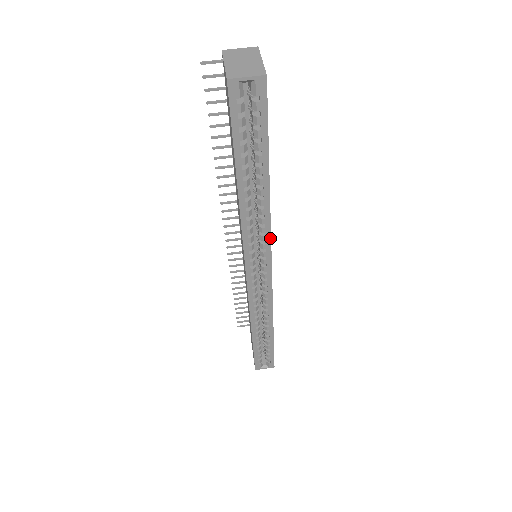
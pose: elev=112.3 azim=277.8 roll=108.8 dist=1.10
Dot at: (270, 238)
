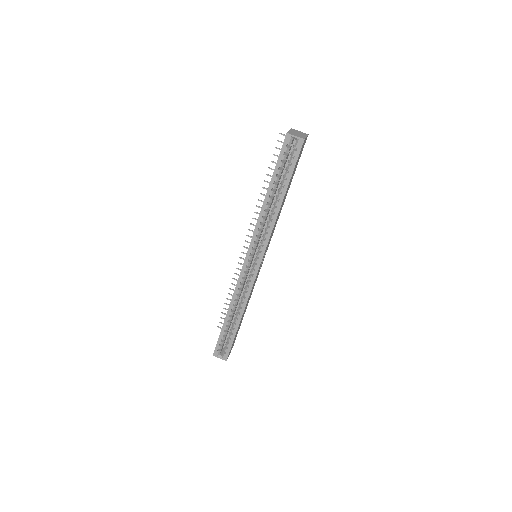
Dot at: (269, 237)
